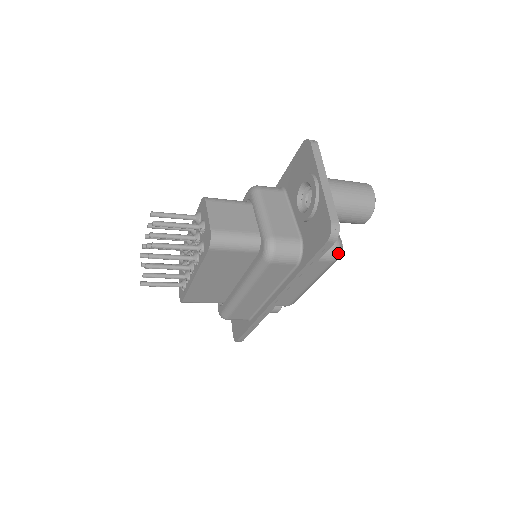
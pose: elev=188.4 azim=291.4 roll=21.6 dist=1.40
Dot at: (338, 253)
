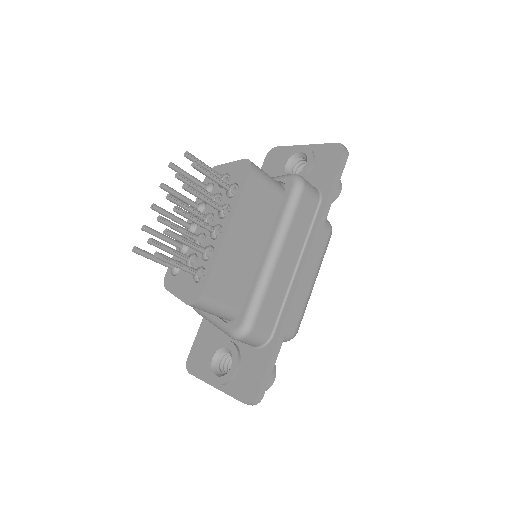
Dot at: occluded
